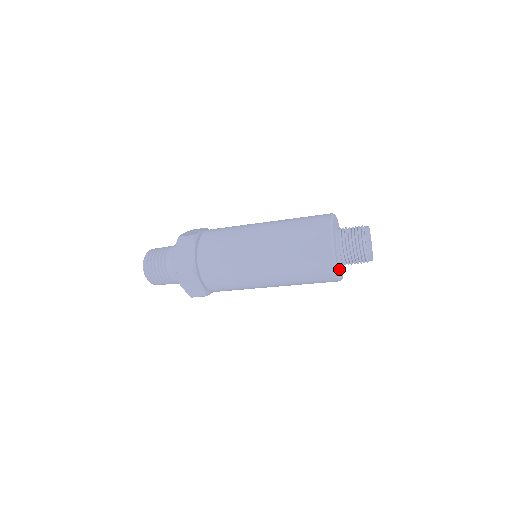
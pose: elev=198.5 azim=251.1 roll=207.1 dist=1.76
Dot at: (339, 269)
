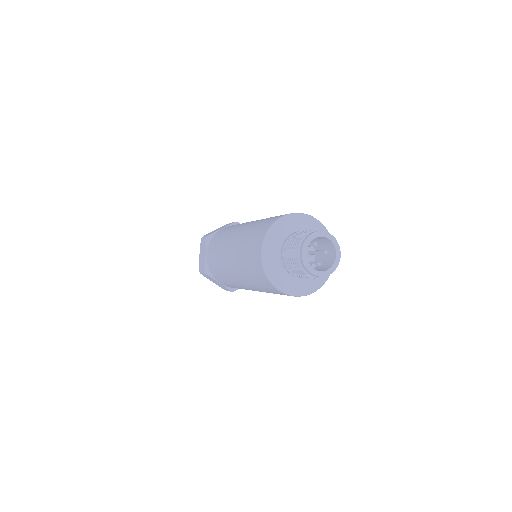
Dot at: (291, 284)
